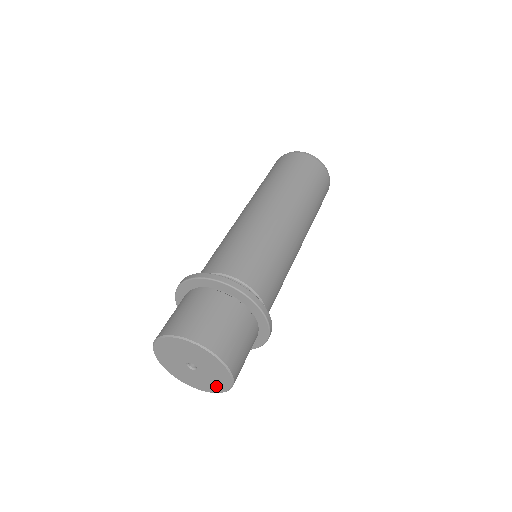
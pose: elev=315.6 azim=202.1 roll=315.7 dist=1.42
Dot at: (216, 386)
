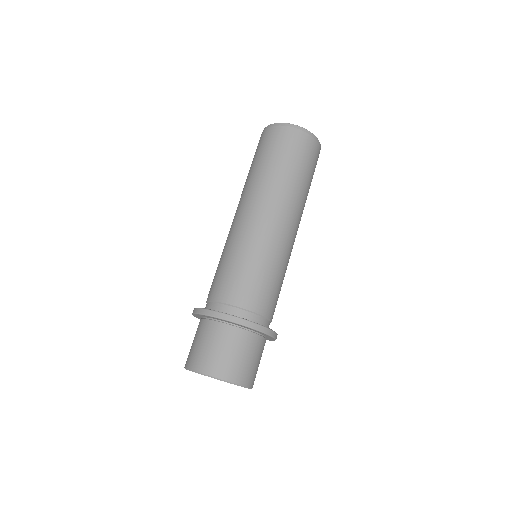
Dot at: occluded
